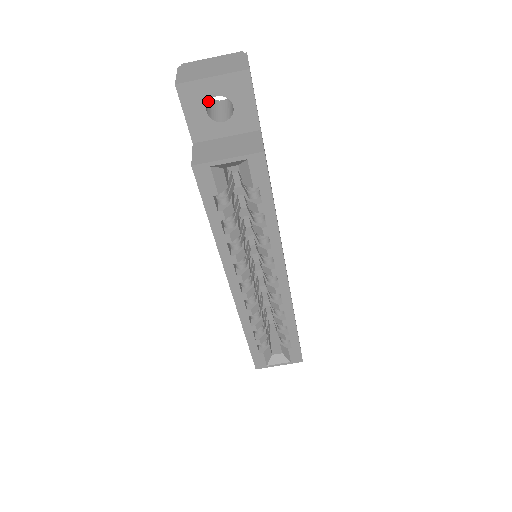
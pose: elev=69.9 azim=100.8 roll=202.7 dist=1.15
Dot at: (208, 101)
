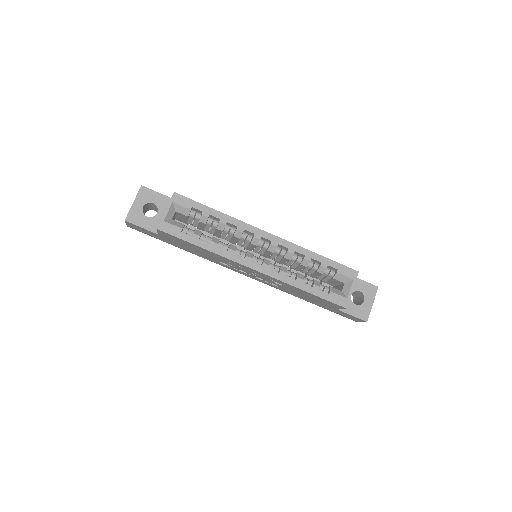
Dot at: occluded
